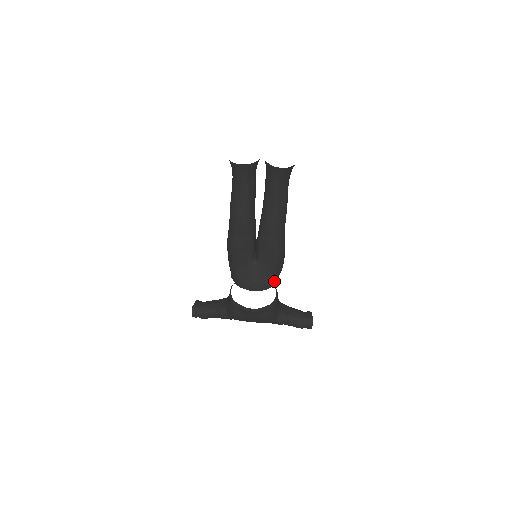
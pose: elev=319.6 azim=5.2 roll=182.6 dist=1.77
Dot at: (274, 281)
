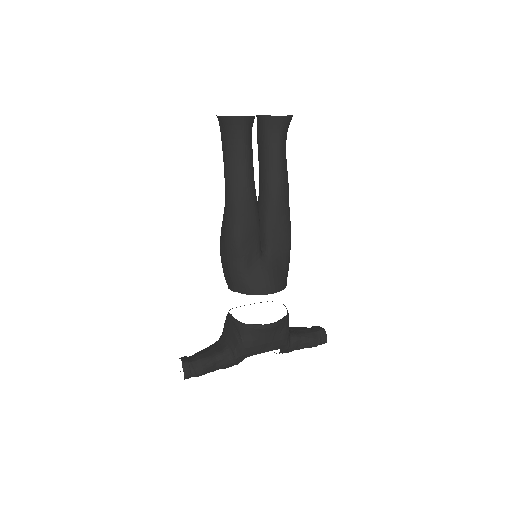
Dot at: (286, 279)
